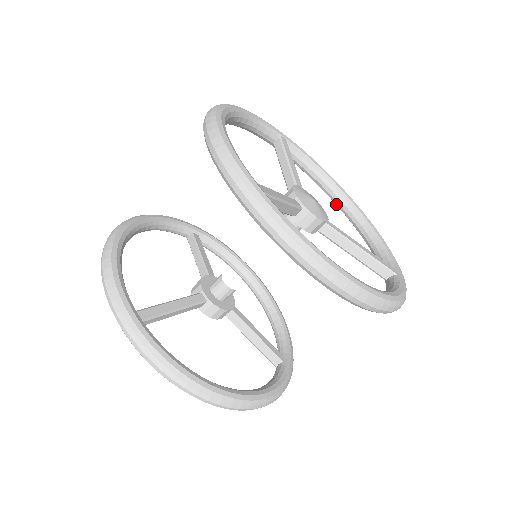
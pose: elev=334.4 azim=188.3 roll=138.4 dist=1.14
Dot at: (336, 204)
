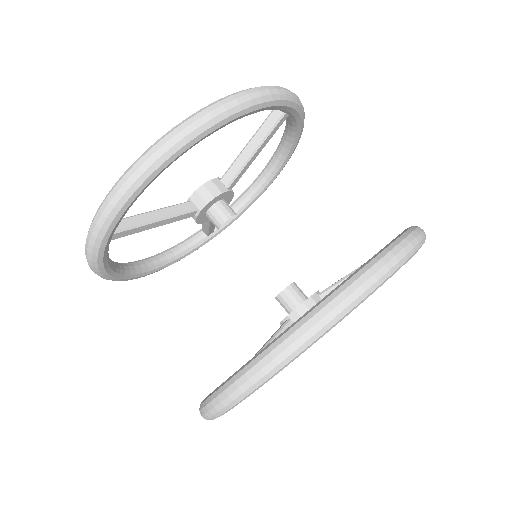
Dot at: occluded
